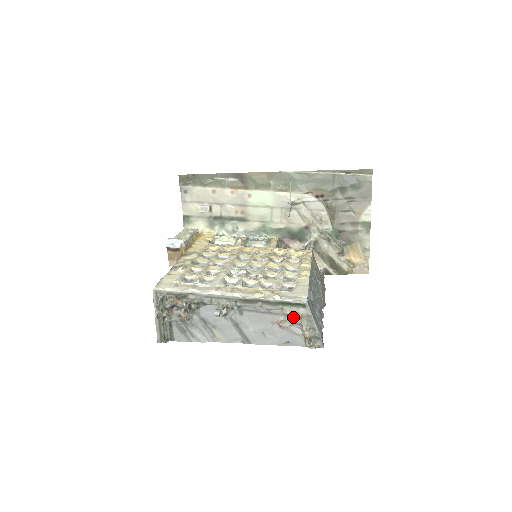
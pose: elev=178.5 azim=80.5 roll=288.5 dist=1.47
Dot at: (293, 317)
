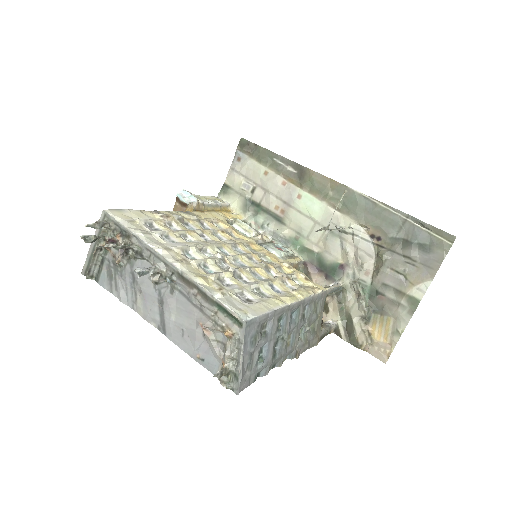
Dot at: (222, 331)
